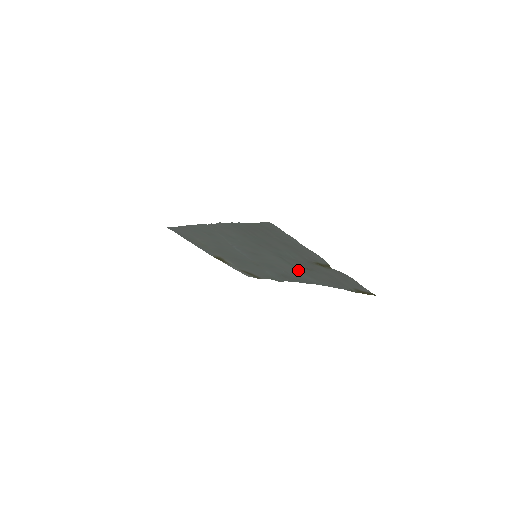
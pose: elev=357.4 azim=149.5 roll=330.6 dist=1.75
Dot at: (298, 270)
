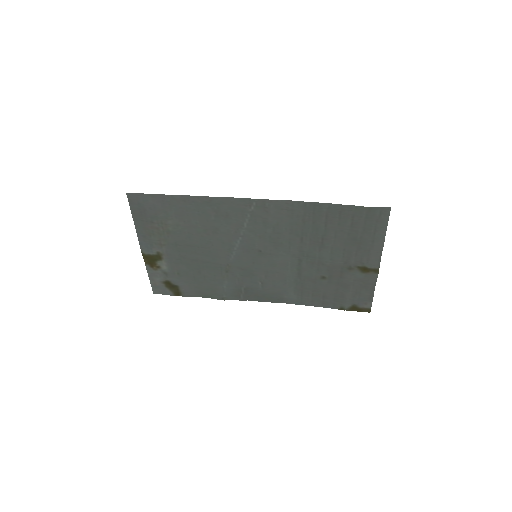
Dot at: (293, 281)
